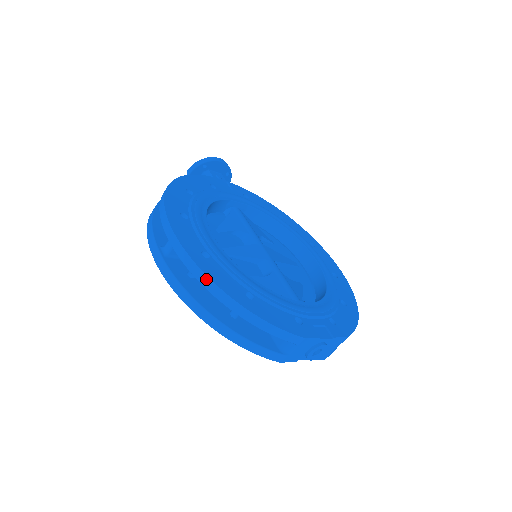
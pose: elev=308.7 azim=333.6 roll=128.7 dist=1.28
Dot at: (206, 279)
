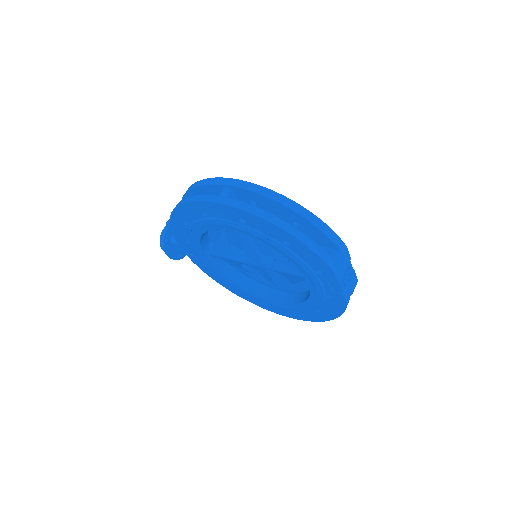
Dot at: (274, 193)
